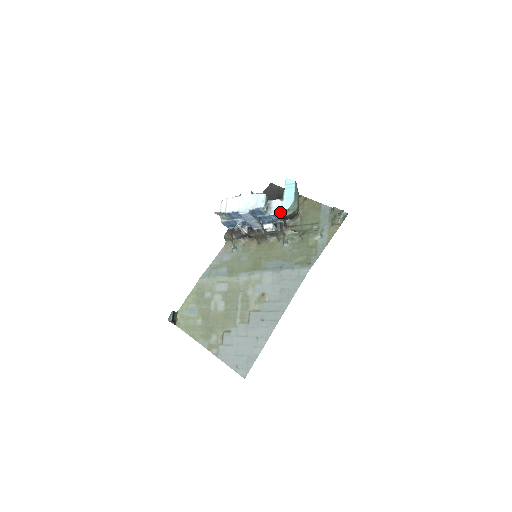
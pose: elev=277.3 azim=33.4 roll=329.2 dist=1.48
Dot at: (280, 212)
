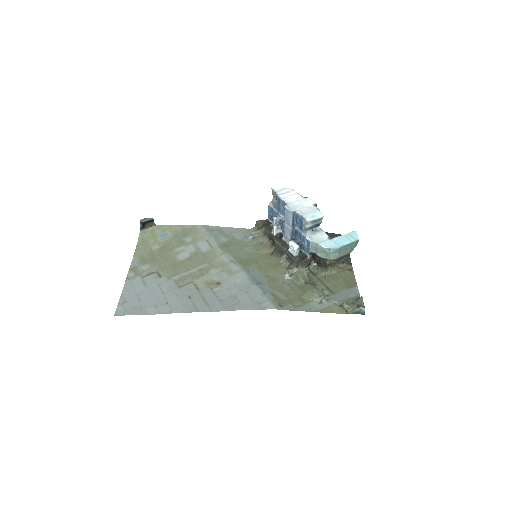
Dot at: (315, 244)
